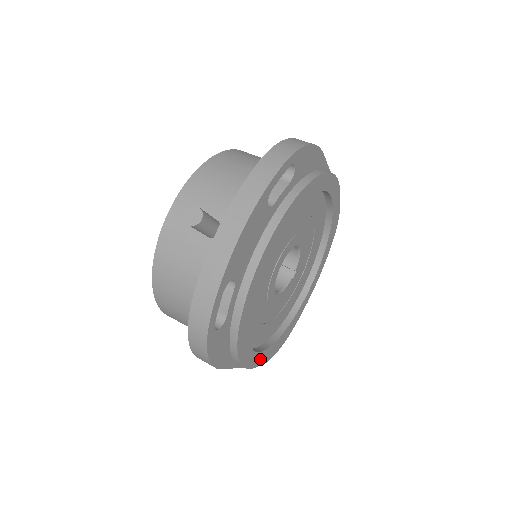
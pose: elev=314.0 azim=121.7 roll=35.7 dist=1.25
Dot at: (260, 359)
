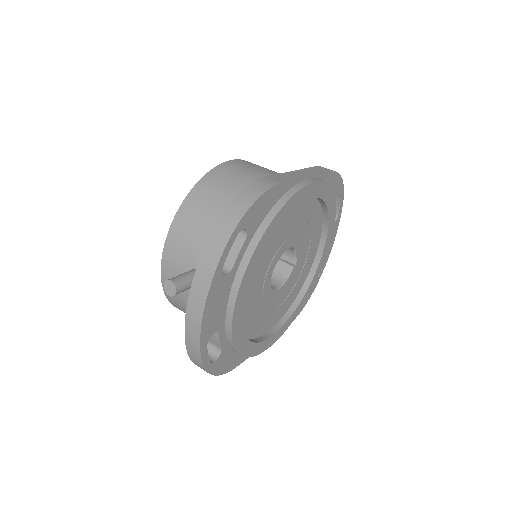
Dot at: (279, 334)
